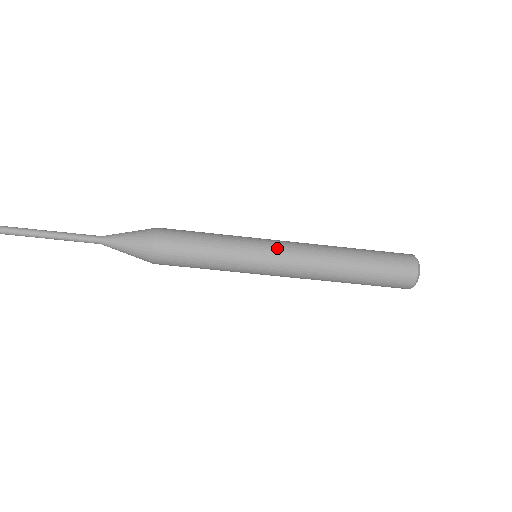
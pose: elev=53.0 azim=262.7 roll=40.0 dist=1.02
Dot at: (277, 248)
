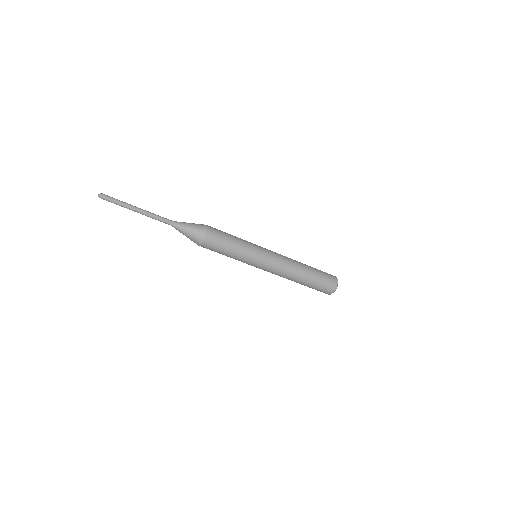
Dot at: (269, 261)
